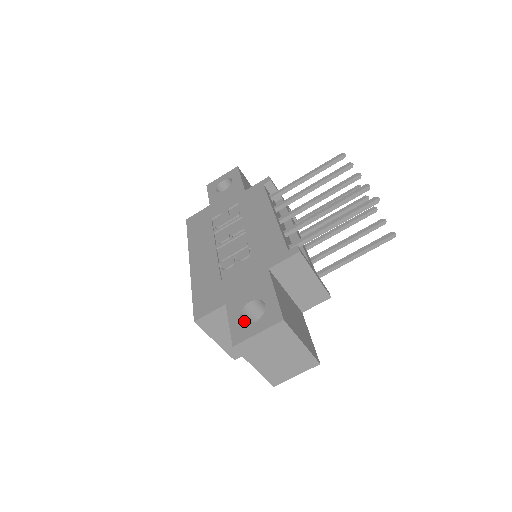
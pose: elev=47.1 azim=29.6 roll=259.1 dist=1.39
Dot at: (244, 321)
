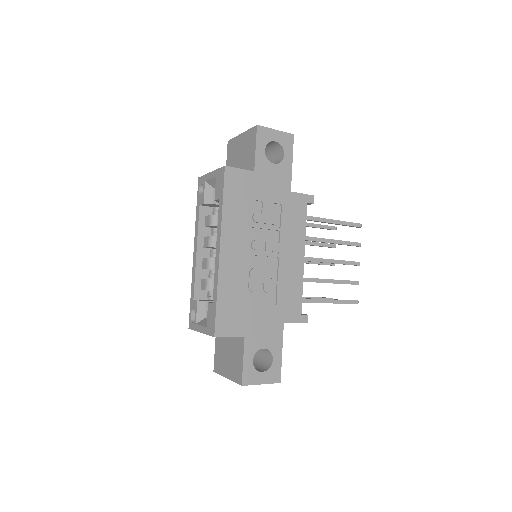
Dot at: occluded
